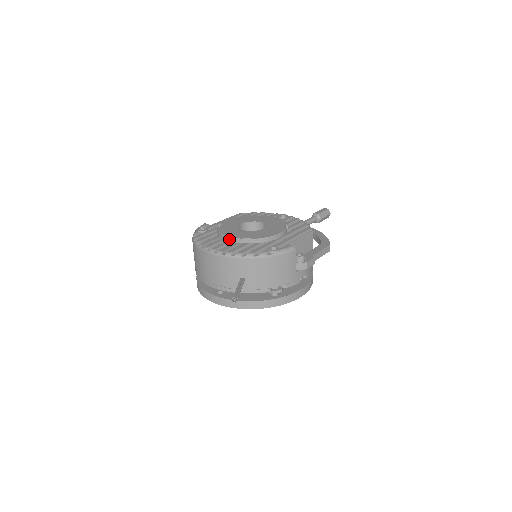
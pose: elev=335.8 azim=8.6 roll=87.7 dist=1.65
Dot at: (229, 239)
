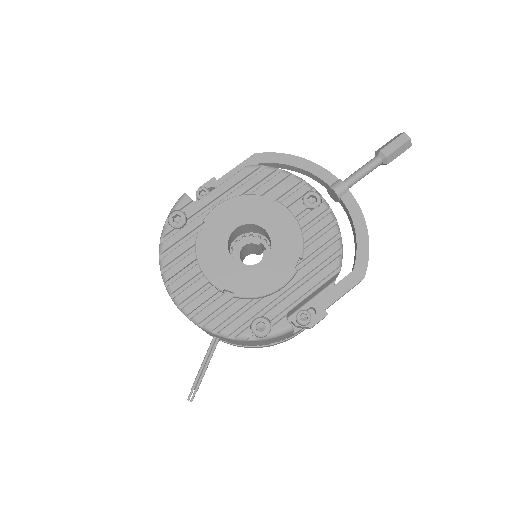
Dot at: (206, 278)
